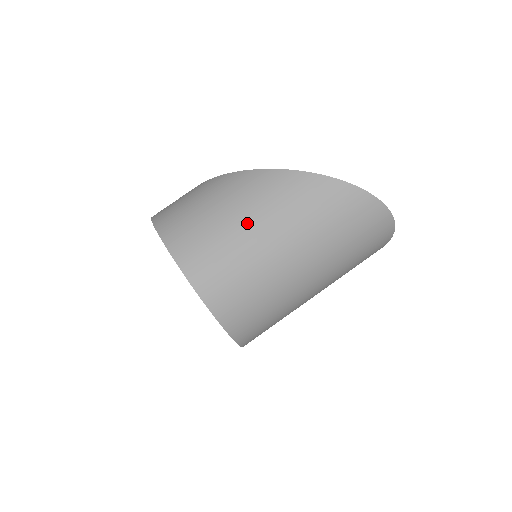
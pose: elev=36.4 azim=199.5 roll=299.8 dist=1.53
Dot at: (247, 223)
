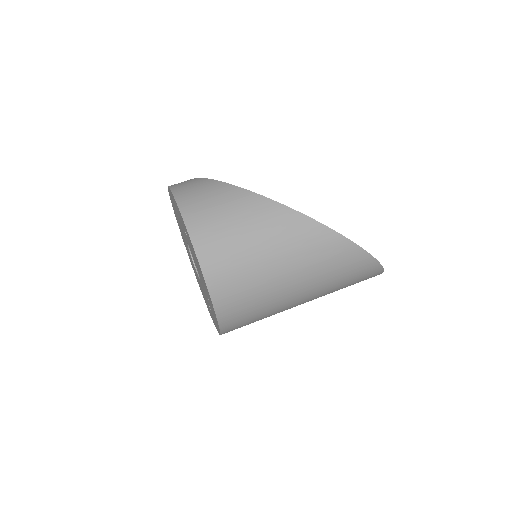
Dot at: (283, 271)
